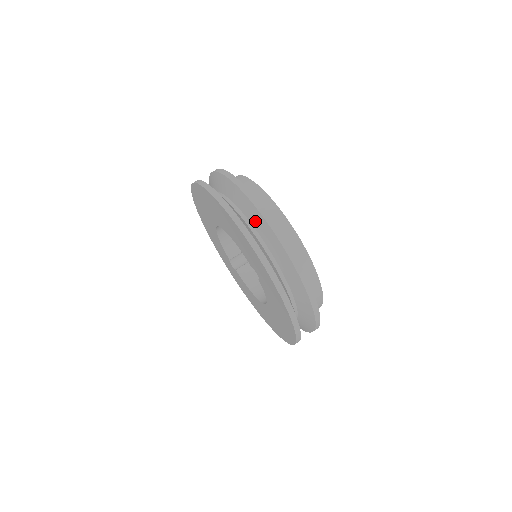
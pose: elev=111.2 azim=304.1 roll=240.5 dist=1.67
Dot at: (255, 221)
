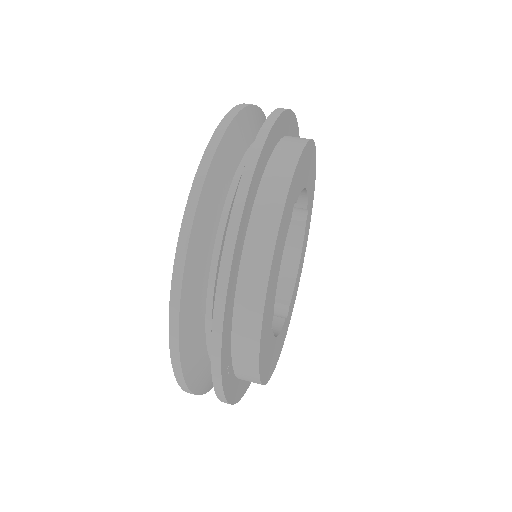
Dot at: occluded
